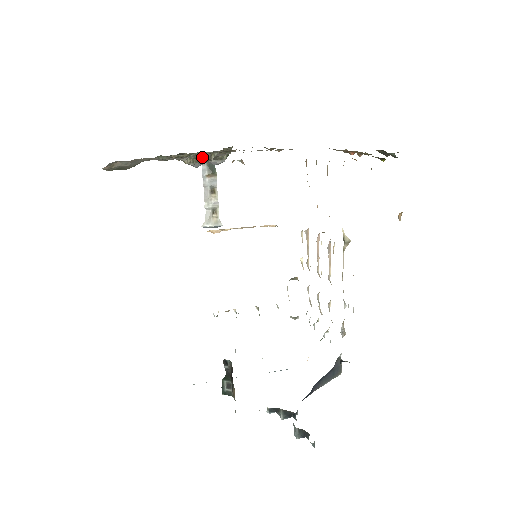
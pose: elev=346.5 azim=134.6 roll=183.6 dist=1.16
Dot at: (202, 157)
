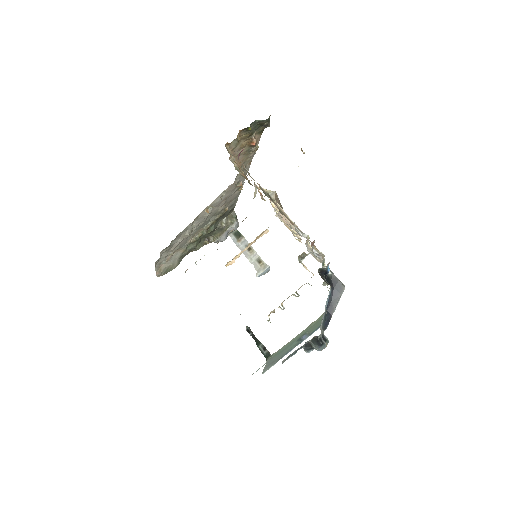
Dot at: (214, 229)
